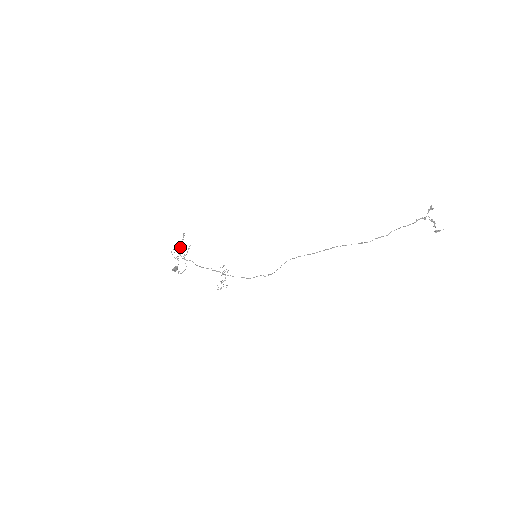
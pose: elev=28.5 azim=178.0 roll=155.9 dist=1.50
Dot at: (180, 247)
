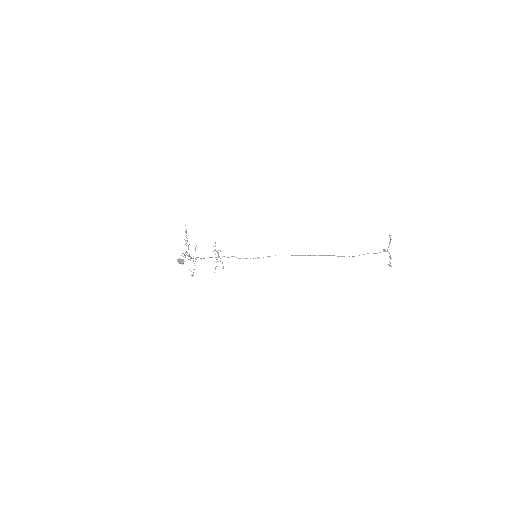
Dot at: (186, 245)
